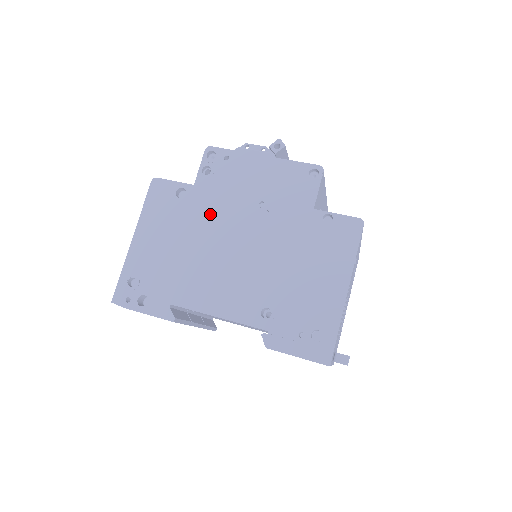
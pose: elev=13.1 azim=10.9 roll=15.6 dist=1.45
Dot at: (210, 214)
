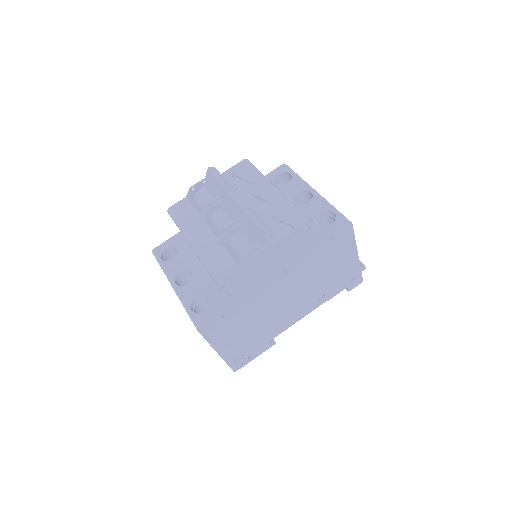
Dot at: (256, 303)
